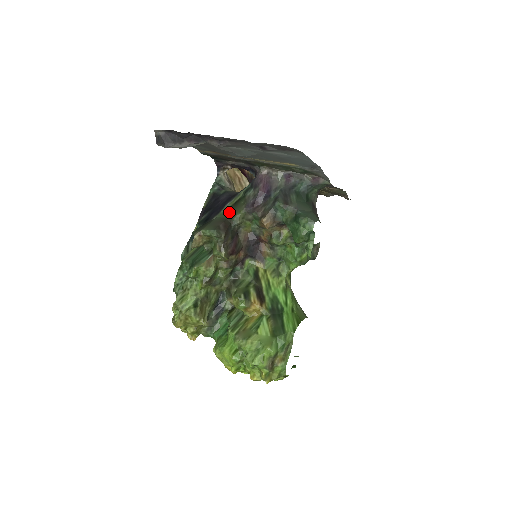
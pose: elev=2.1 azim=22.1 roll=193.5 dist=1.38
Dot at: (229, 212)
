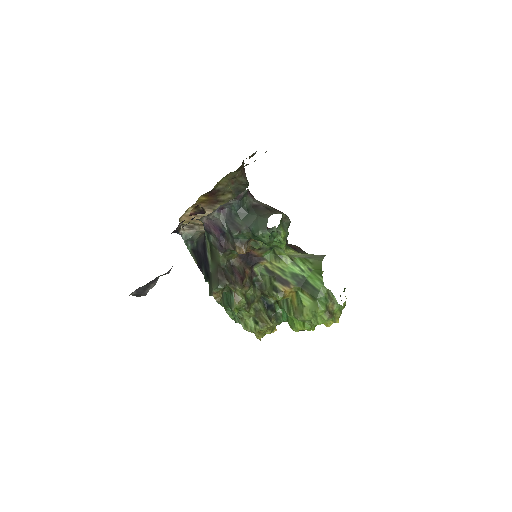
Dot at: (214, 261)
